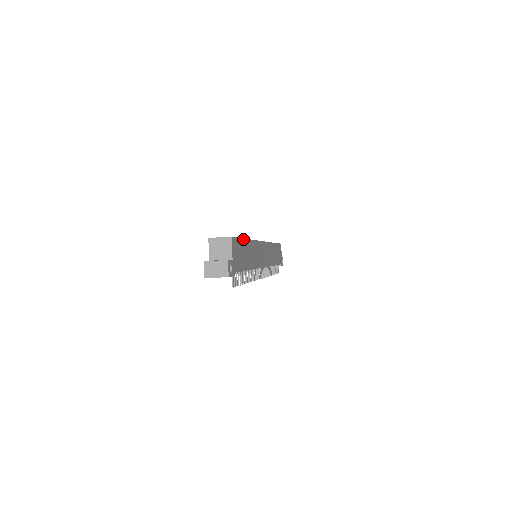
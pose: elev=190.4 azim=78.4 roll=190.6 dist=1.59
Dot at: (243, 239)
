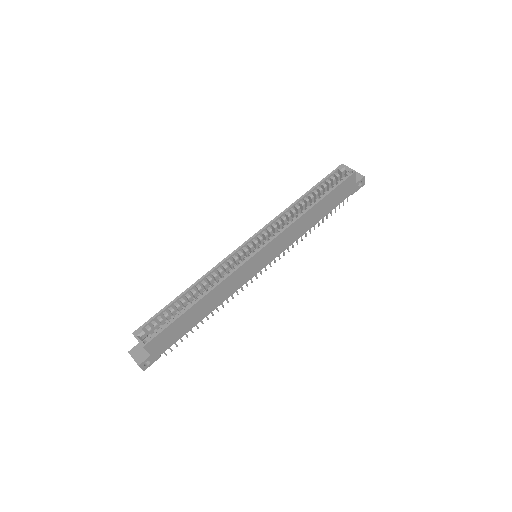
Dot at: (180, 317)
